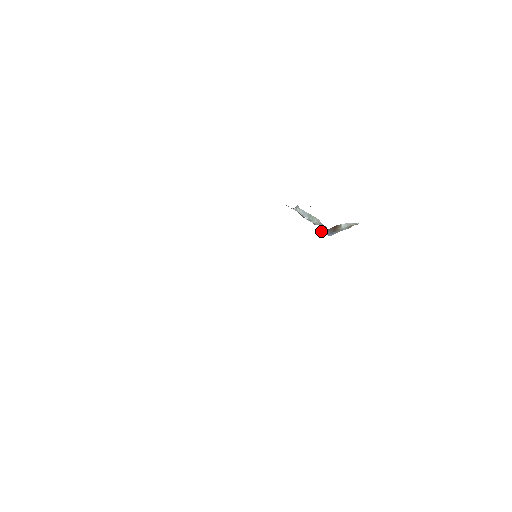
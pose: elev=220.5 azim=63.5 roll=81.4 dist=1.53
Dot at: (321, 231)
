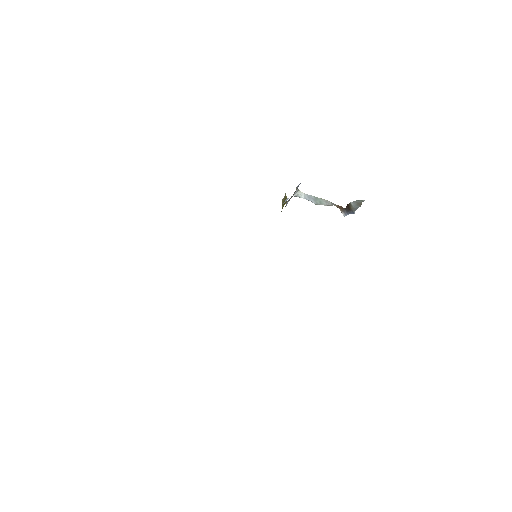
Dot at: occluded
